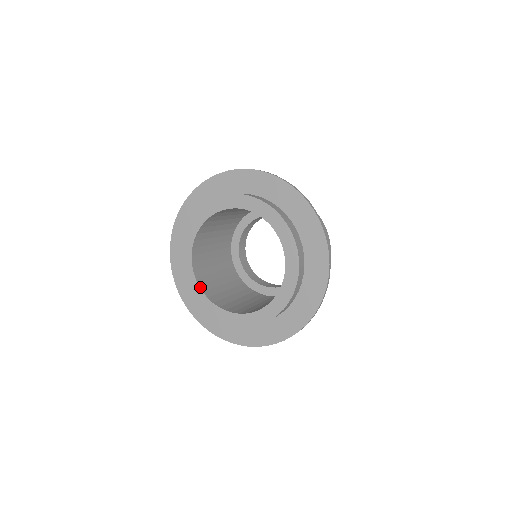
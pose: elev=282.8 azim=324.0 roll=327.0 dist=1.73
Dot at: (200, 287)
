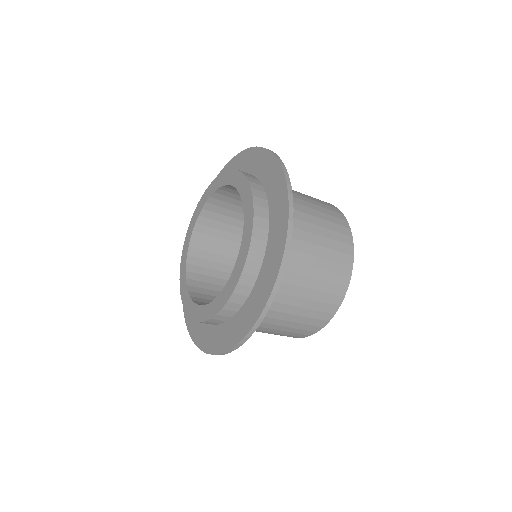
Dot at: (187, 280)
